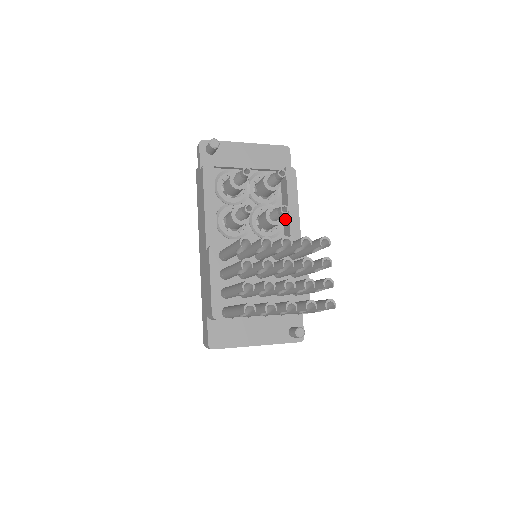
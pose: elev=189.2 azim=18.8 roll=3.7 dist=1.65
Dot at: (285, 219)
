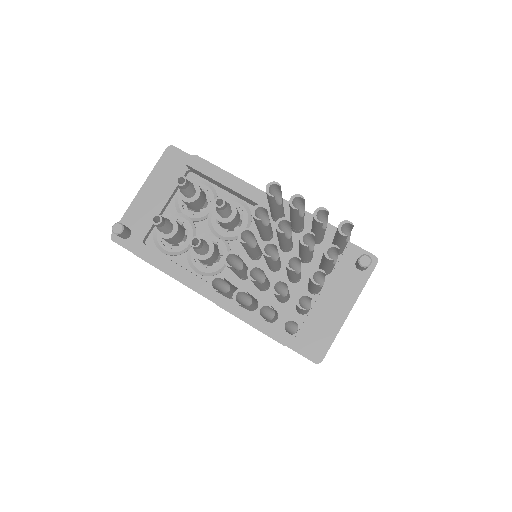
Dot at: (239, 197)
